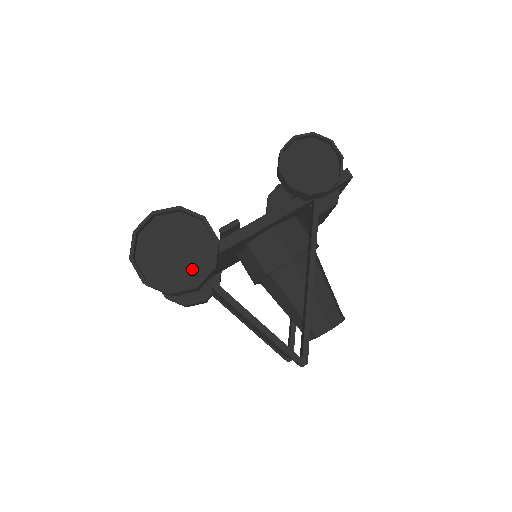
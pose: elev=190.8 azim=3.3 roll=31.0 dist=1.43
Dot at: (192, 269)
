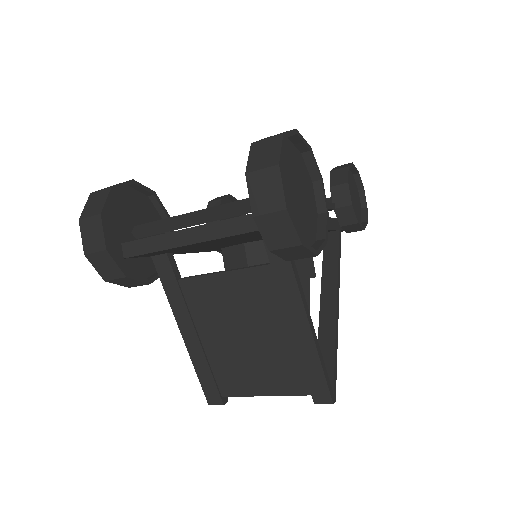
Dot at: (305, 229)
